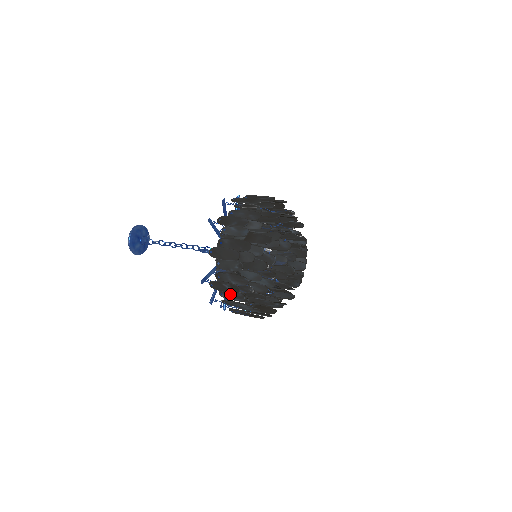
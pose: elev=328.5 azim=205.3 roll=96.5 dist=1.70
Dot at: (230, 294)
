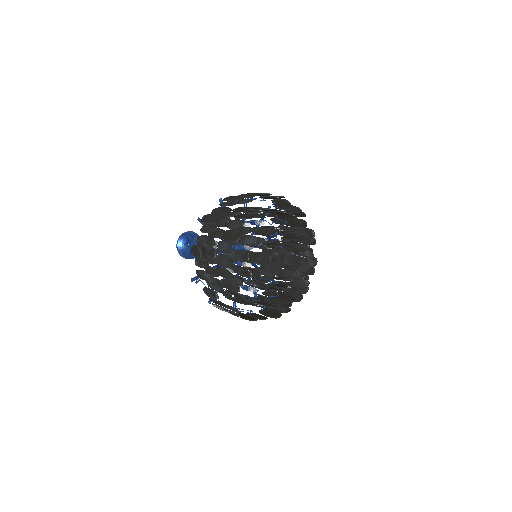
Dot at: (201, 260)
